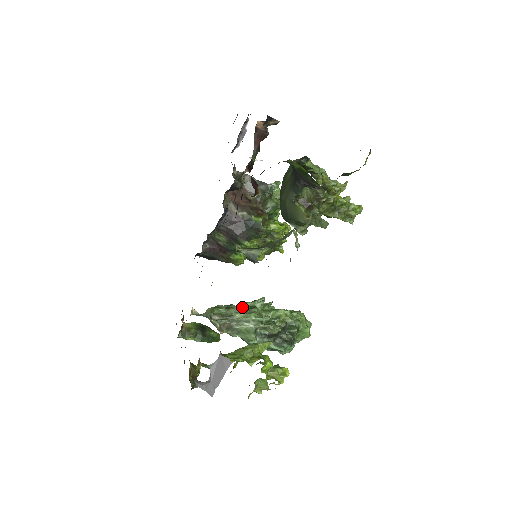
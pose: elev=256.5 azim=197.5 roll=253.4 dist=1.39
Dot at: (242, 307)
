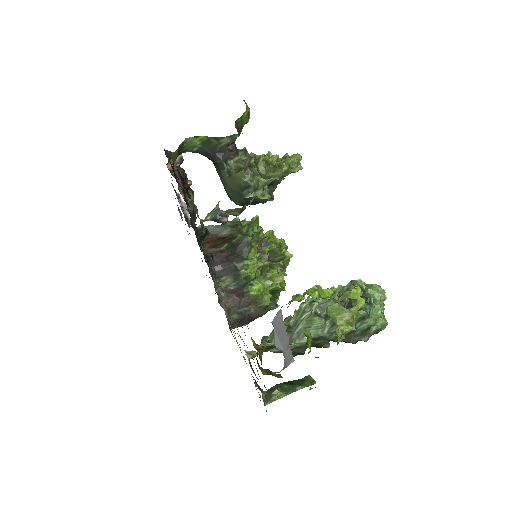
Dot at: occluded
